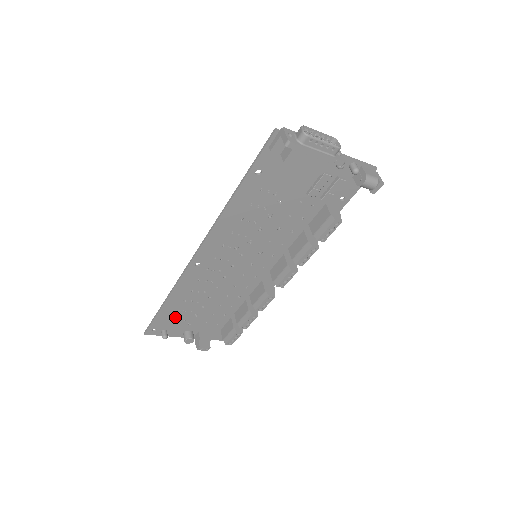
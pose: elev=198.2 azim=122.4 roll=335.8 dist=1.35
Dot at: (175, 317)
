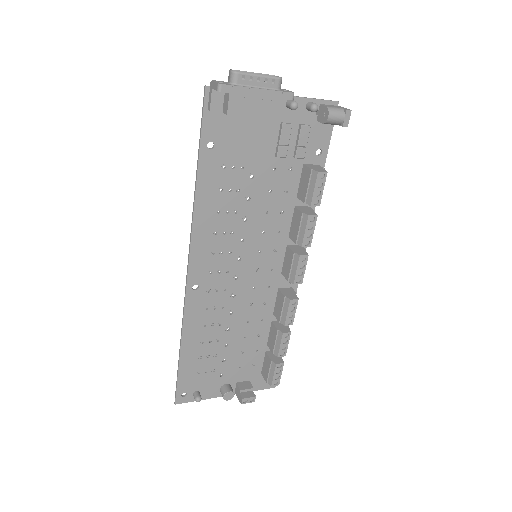
Dot at: (200, 369)
